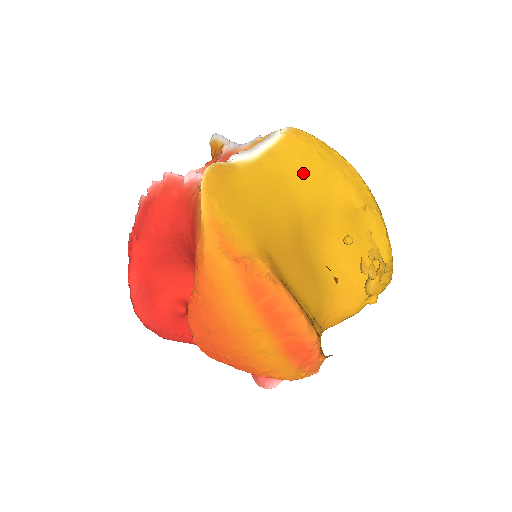
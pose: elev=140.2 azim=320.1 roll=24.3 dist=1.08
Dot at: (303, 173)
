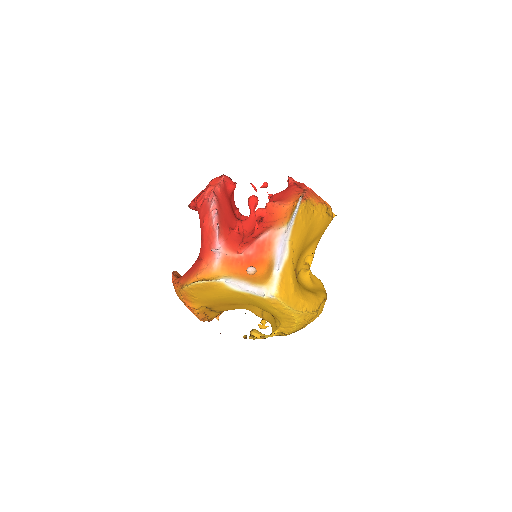
Dot at: (261, 307)
